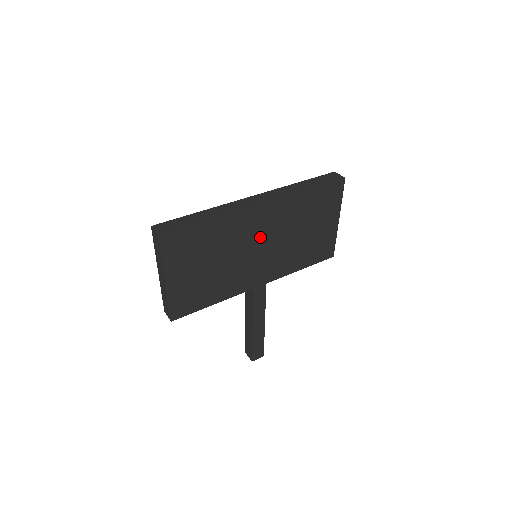
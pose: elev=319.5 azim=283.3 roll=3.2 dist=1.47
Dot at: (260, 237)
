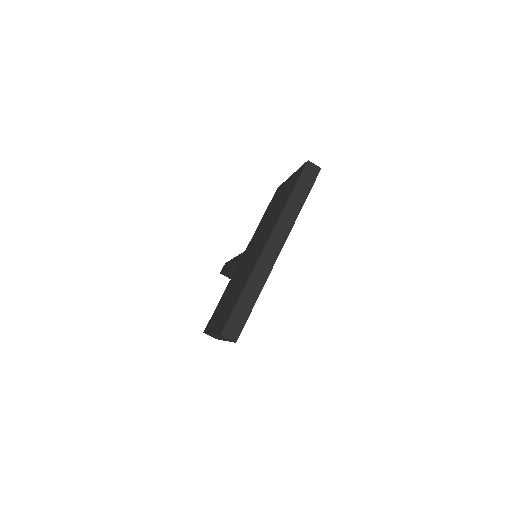
Dot at: occluded
